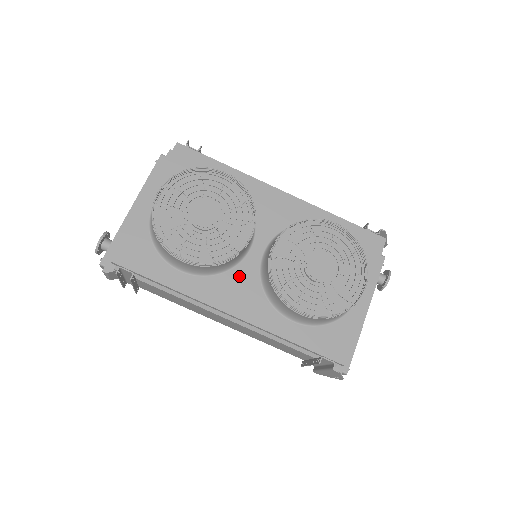
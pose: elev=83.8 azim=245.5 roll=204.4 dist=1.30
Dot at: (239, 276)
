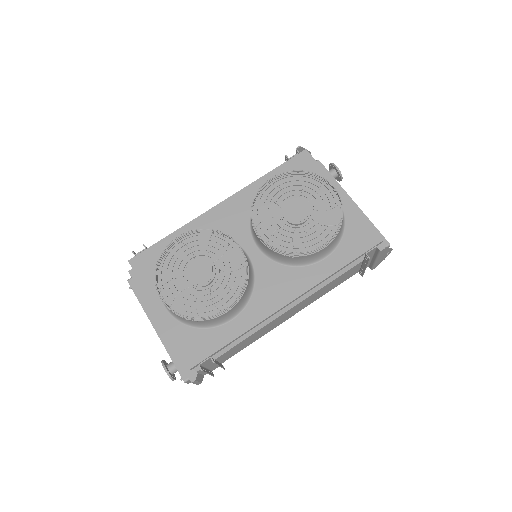
Dot at: (264, 277)
